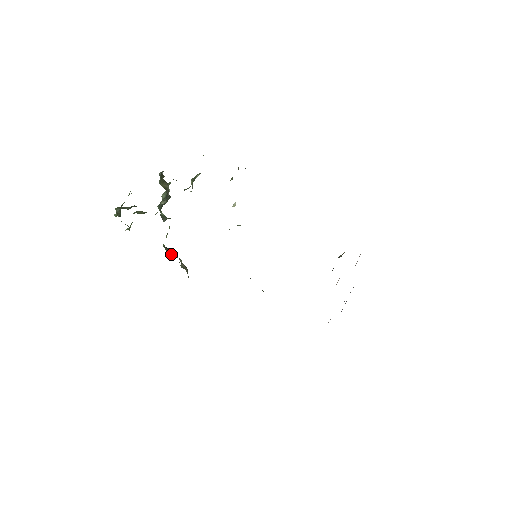
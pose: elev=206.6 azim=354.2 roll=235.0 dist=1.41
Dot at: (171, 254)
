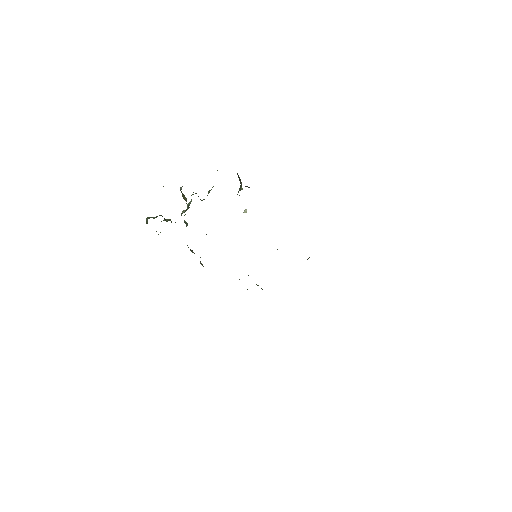
Dot at: occluded
